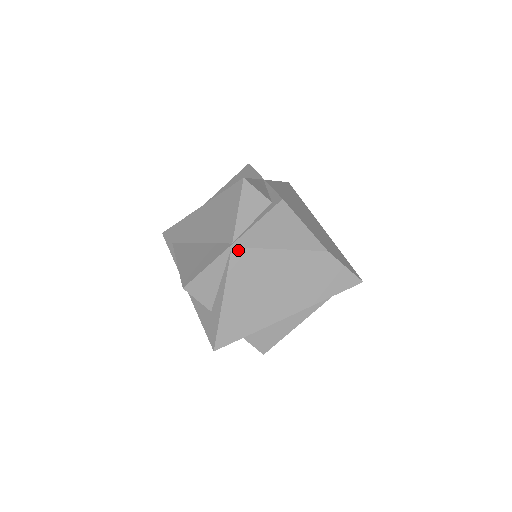
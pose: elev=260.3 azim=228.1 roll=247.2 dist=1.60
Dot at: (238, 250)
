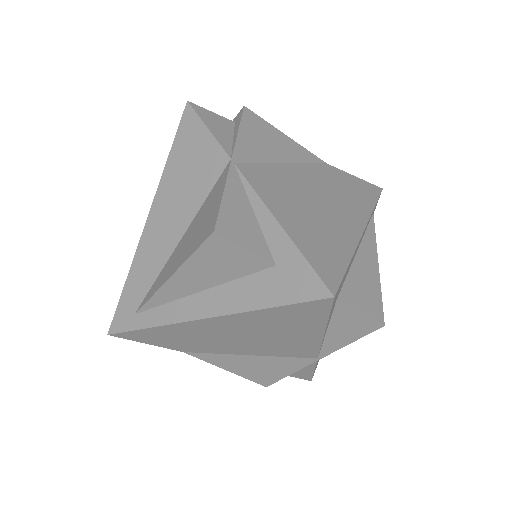
Dot at: (243, 166)
